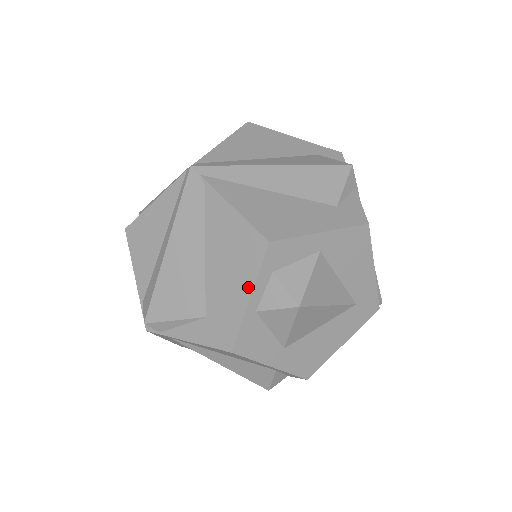
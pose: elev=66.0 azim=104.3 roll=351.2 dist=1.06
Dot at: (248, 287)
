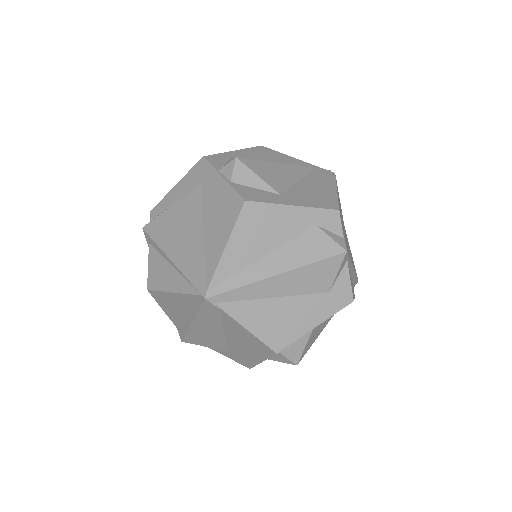
Dot at: (261, 358)
